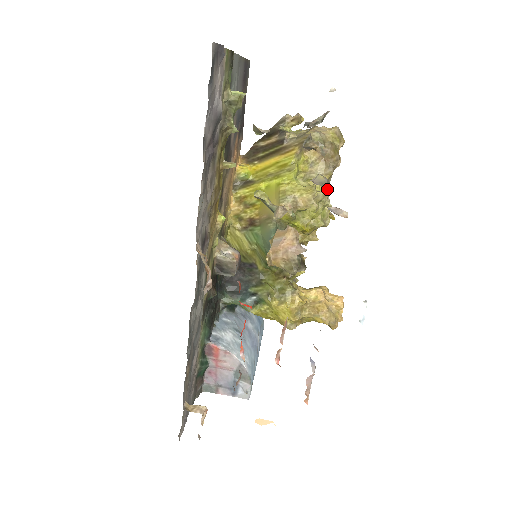
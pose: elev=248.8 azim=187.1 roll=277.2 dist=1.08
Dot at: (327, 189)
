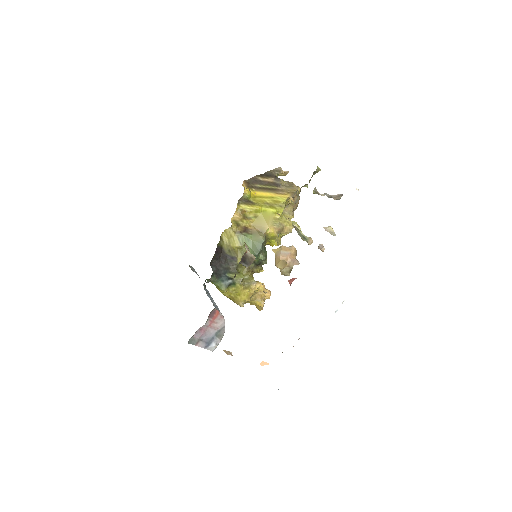
Dot at: occluded
